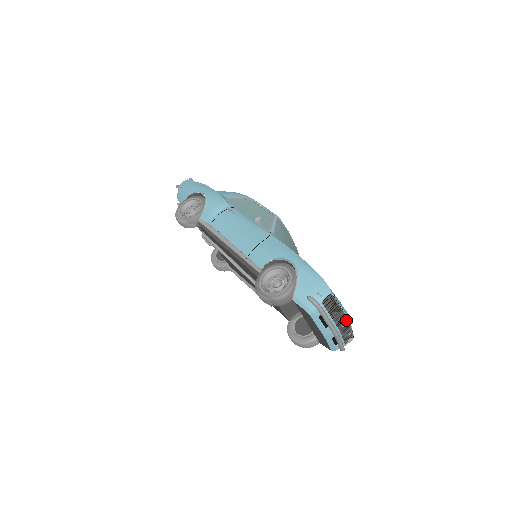
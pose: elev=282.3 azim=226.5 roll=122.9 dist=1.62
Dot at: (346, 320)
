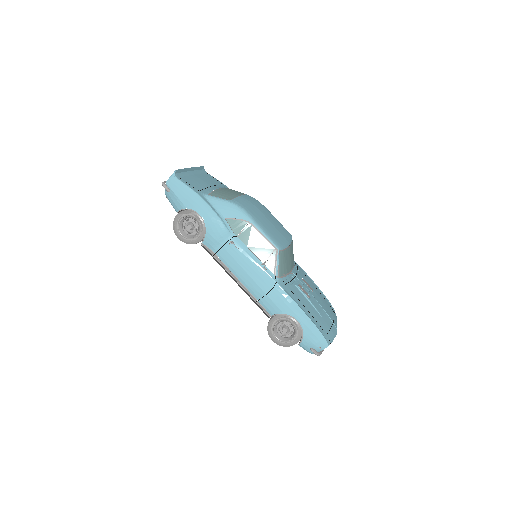
Dot at: occluded
